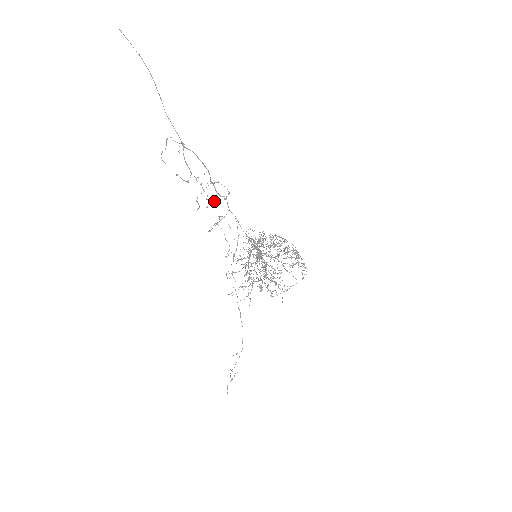
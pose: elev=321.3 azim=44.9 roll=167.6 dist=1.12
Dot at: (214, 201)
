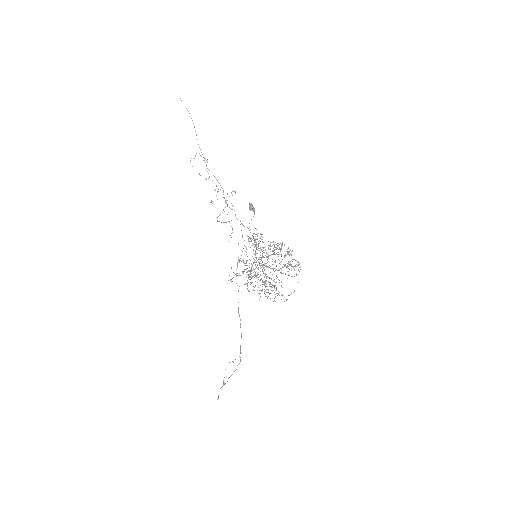
Dot at: (223, 194)
